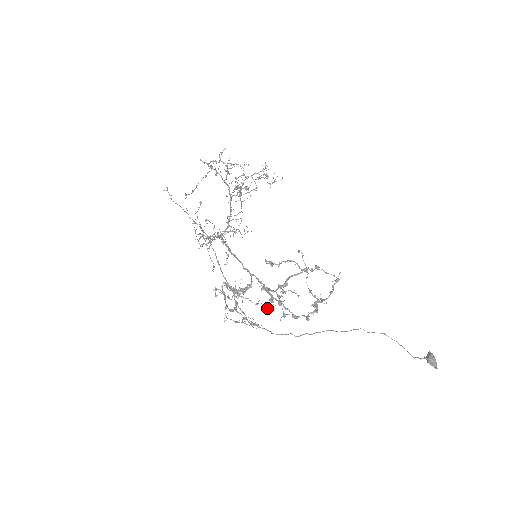
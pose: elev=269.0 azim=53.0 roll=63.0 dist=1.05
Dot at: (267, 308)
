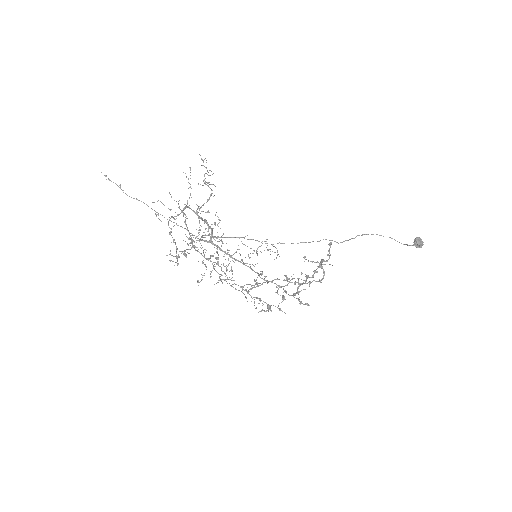
Dot at: occluded
